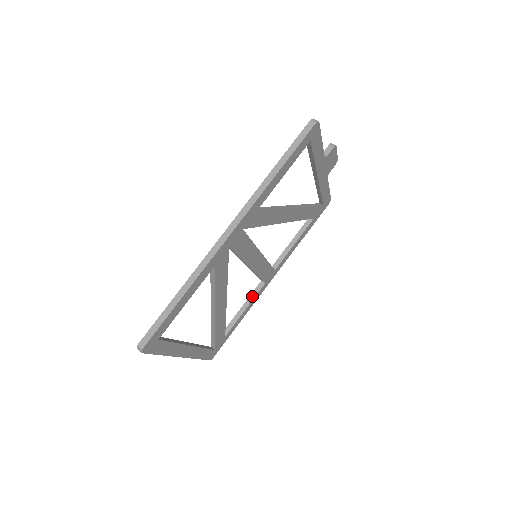
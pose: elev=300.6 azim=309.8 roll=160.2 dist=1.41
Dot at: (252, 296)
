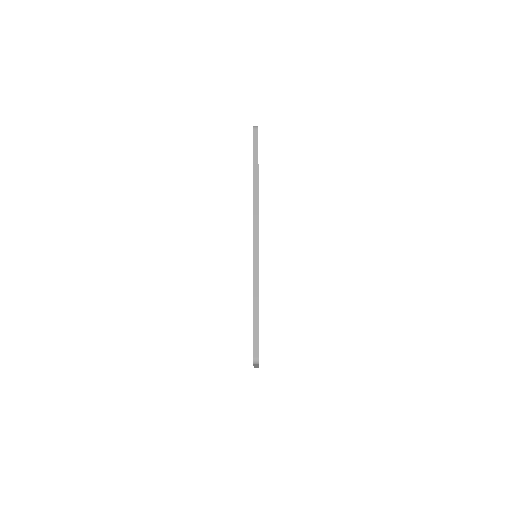
Dot at: occluded
